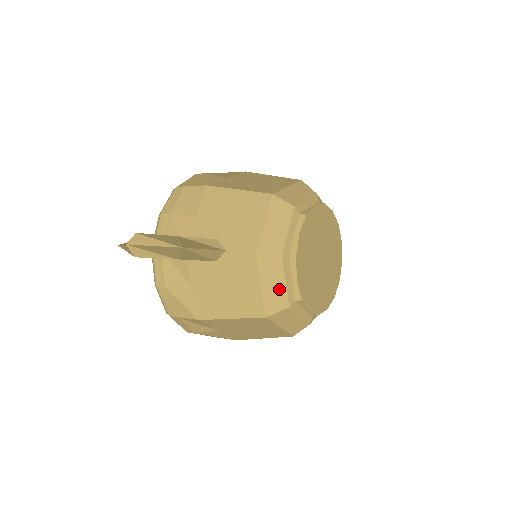
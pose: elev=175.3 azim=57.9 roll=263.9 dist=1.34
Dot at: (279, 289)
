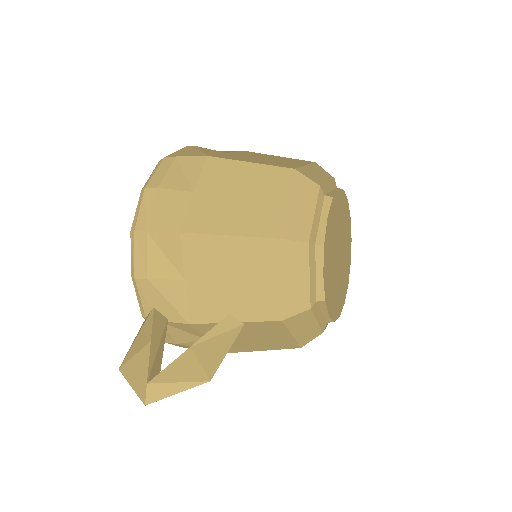
Dot at: (311, 328)
